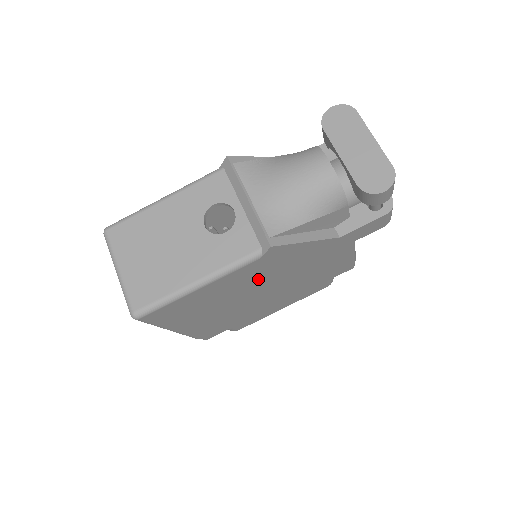
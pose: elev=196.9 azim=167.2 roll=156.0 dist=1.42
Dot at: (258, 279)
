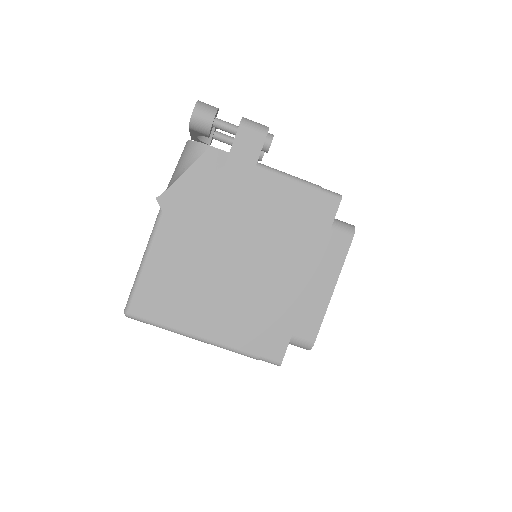
Dot at: (202, 240)
